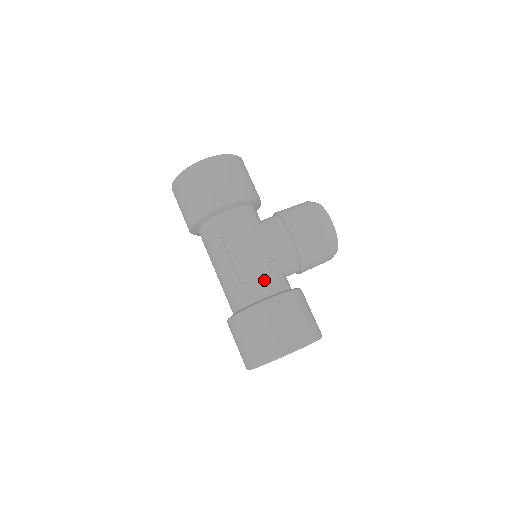
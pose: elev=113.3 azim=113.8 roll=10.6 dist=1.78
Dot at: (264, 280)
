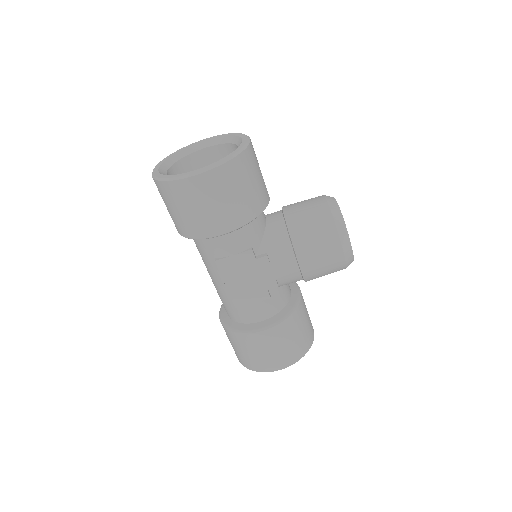
Dot at: (261, 306)
